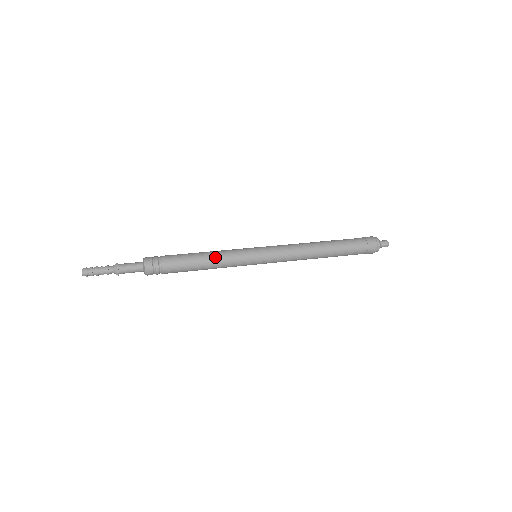
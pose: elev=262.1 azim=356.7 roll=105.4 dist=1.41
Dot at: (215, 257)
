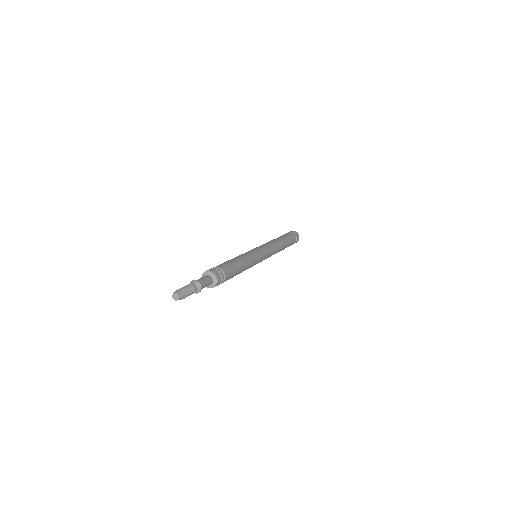
Dot at: (247, 265)
